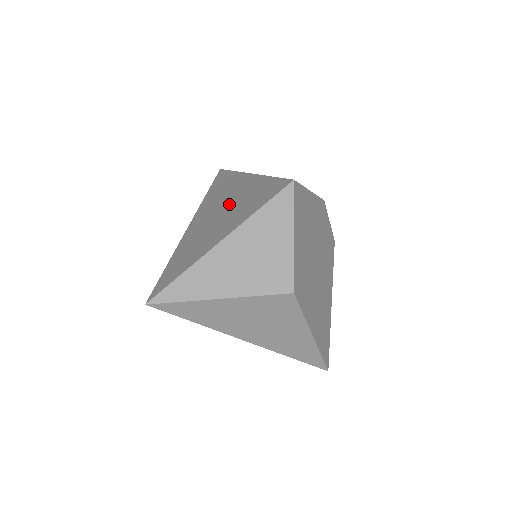
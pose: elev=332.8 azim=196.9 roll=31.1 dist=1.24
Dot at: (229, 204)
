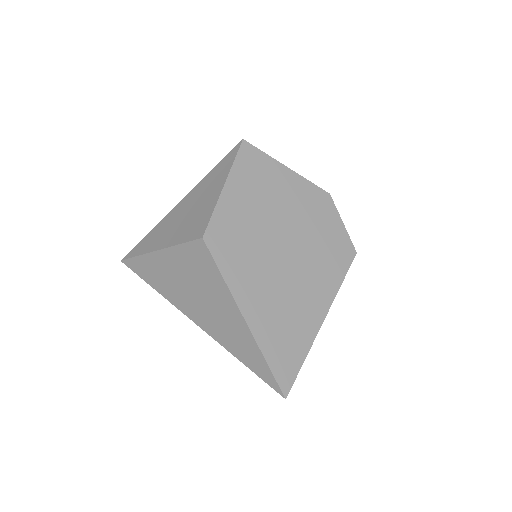
Dot at: occluded
